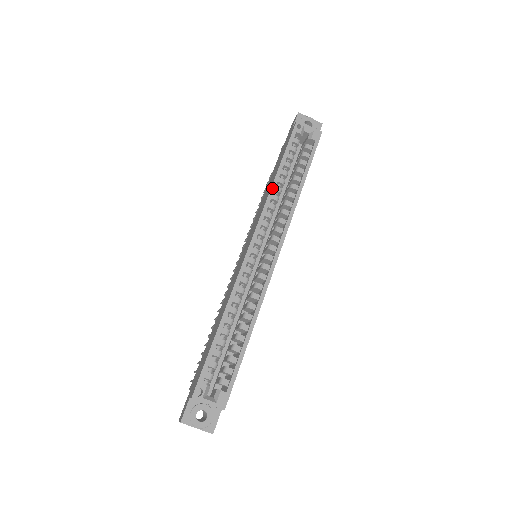
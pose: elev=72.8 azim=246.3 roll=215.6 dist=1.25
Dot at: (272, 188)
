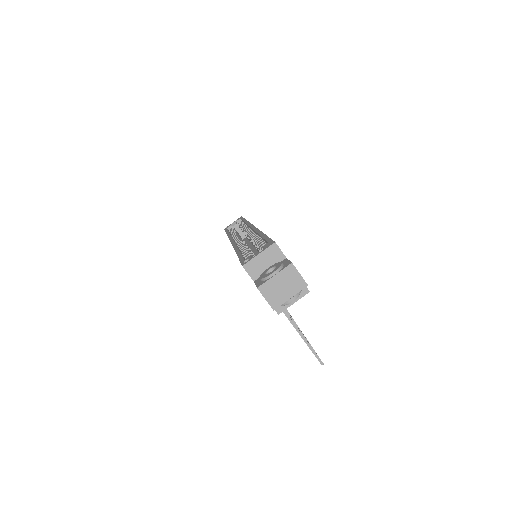
Dot at: occluded
